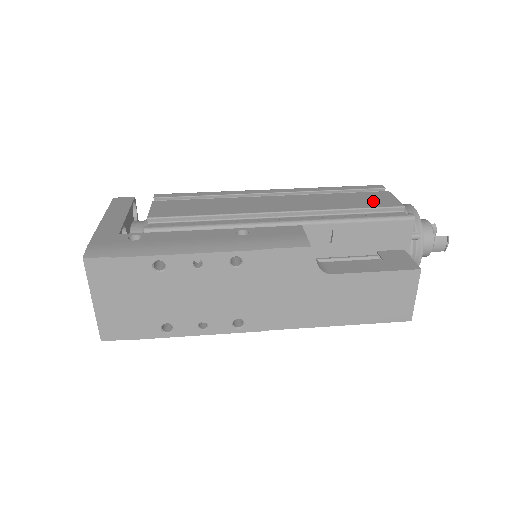
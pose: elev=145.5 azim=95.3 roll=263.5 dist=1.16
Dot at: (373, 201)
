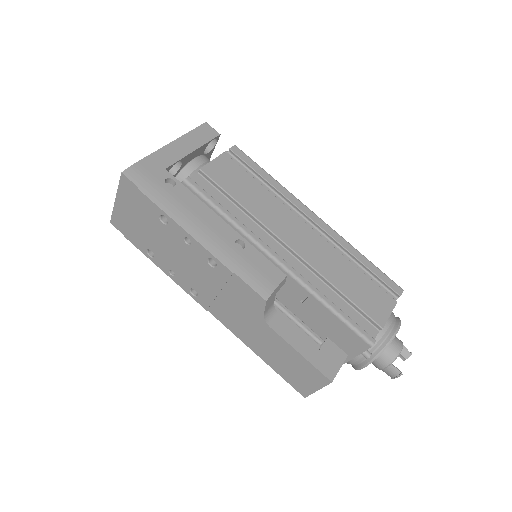
Dot at: (369, 301)
